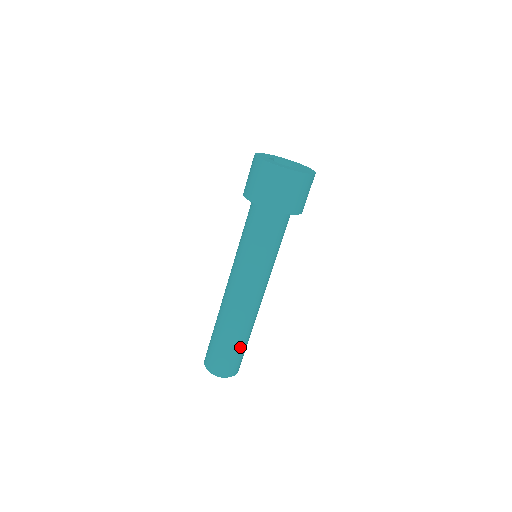
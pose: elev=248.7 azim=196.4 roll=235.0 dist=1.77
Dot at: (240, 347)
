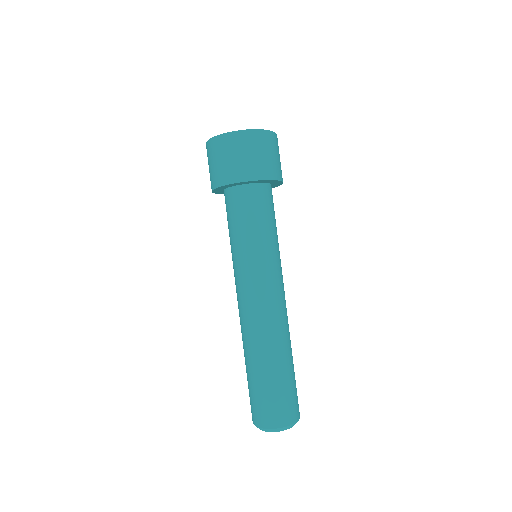
Dot at: (269, 379)
